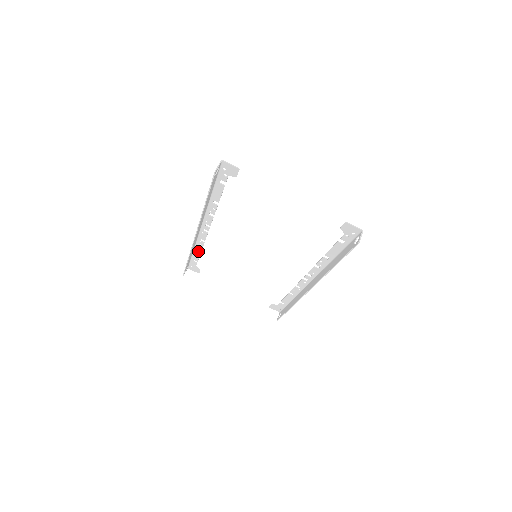
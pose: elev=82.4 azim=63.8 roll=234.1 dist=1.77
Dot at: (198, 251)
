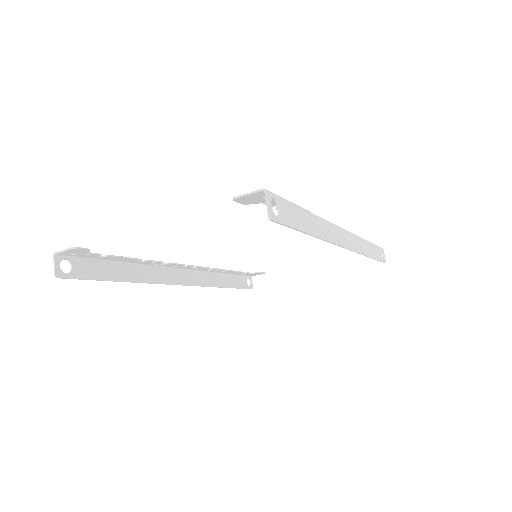
Dot at: (226, 272)
